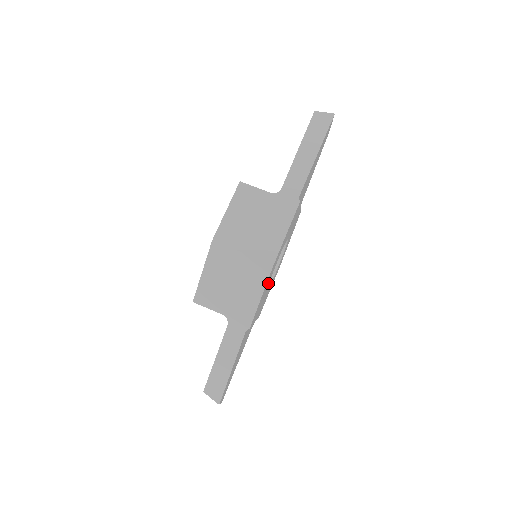
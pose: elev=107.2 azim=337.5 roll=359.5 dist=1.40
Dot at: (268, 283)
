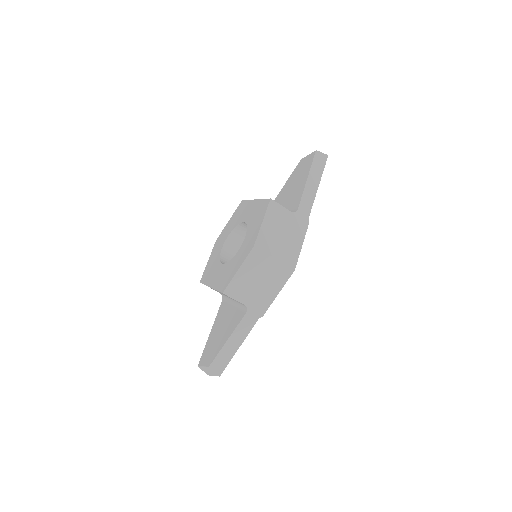
Dot at: occluded
